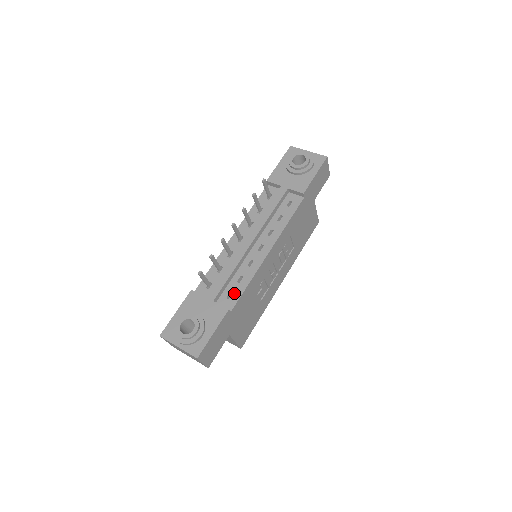
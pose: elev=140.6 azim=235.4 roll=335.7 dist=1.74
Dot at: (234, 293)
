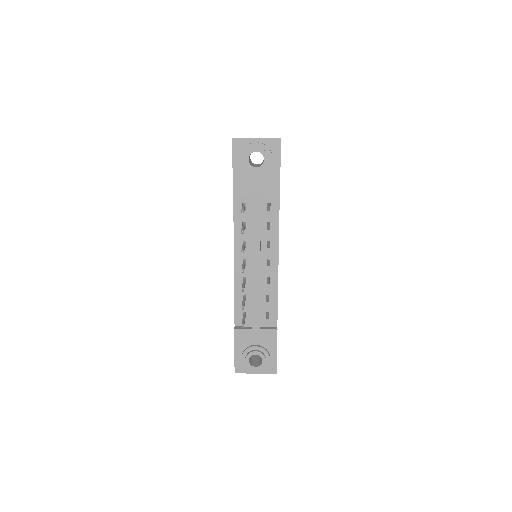
Dot at: (270, 312)
